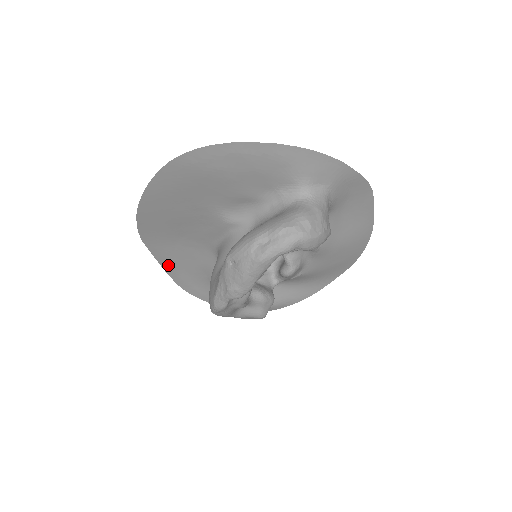
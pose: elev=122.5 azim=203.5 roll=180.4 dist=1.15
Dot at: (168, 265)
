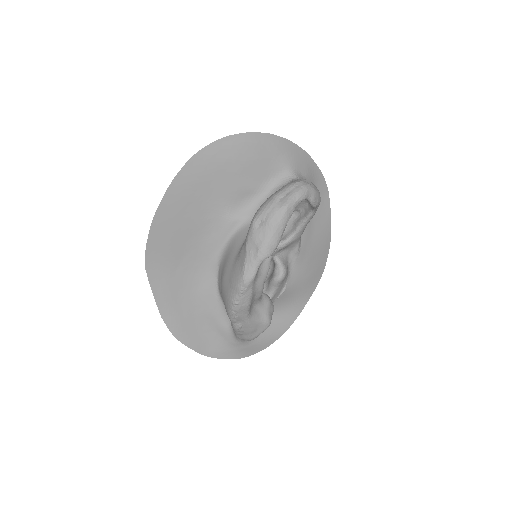
Dot at: (165, 302)
